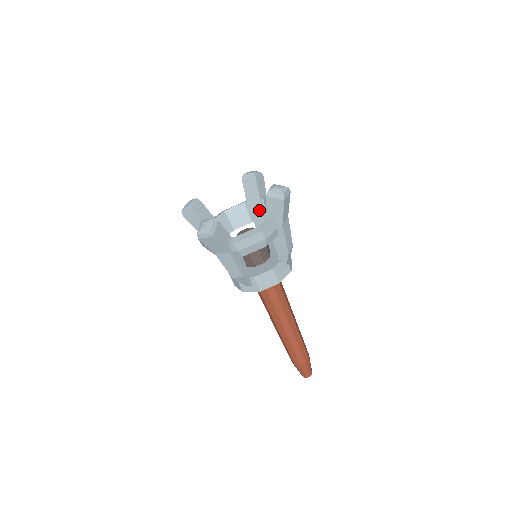
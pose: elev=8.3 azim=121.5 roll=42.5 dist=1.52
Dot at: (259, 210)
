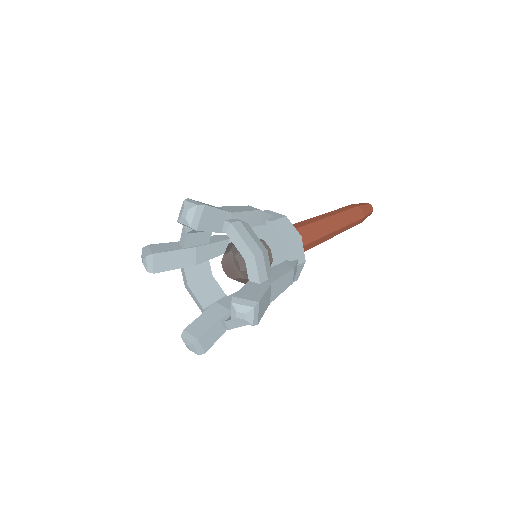
Dot at: occluded
